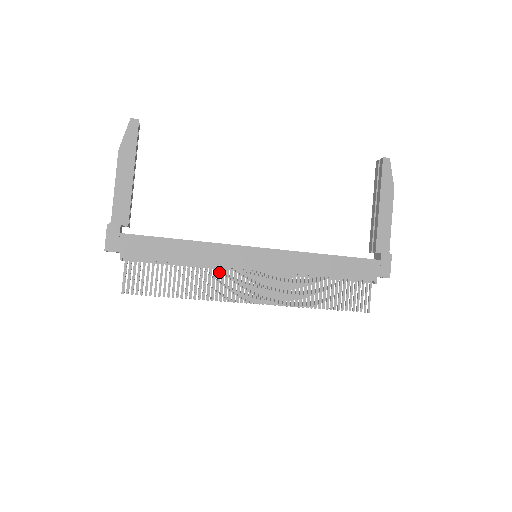
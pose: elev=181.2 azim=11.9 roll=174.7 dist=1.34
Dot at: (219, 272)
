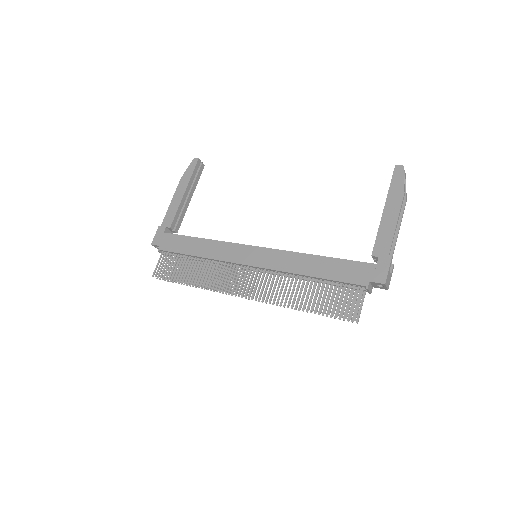
Dot at: (221, 266)
